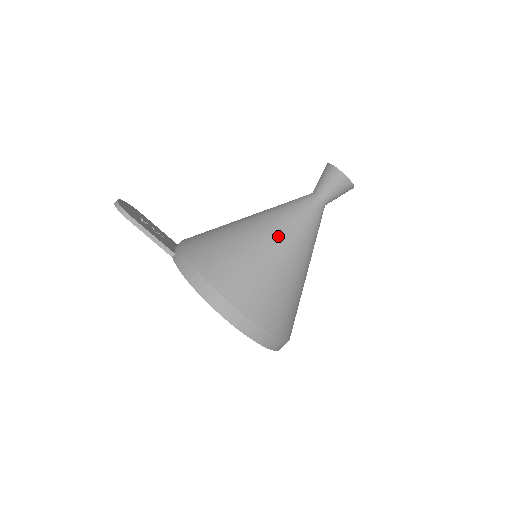
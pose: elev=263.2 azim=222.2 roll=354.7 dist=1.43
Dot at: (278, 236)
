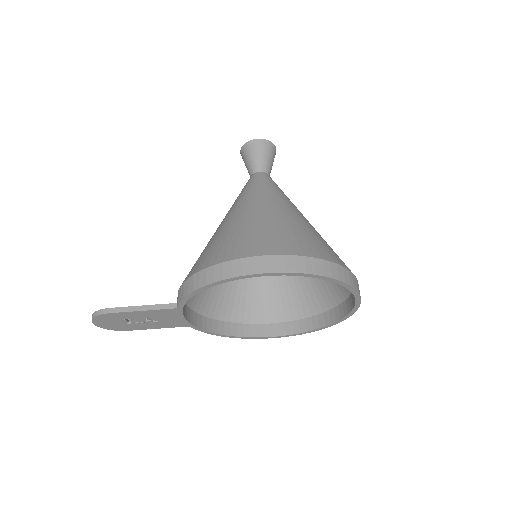
Dot at: (247, 204)
